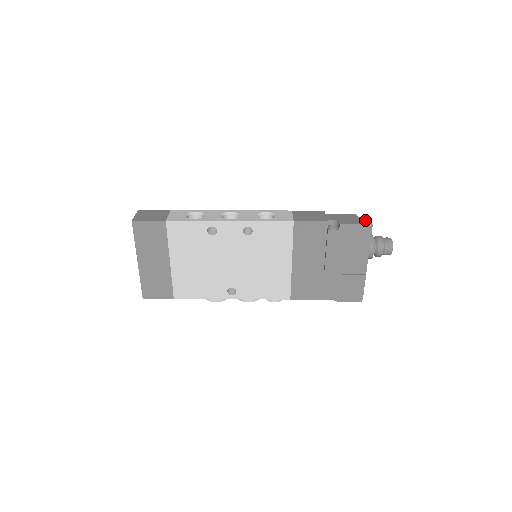
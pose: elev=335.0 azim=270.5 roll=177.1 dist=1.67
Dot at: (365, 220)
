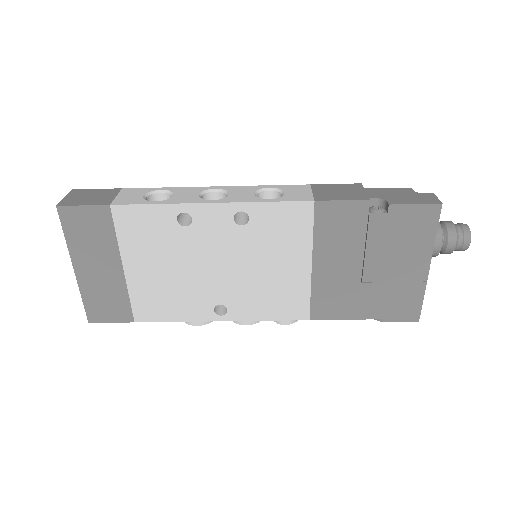
Dot at: (428, 197)
